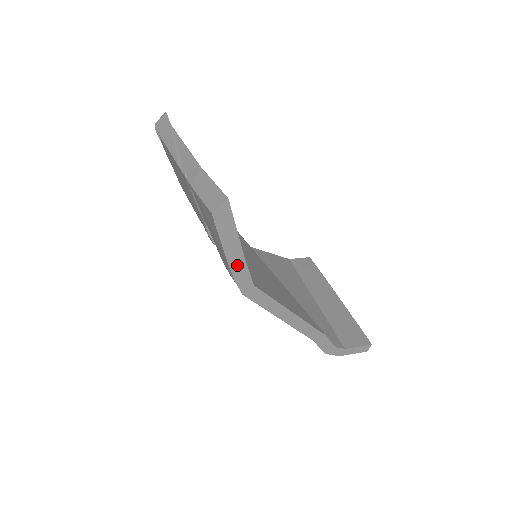
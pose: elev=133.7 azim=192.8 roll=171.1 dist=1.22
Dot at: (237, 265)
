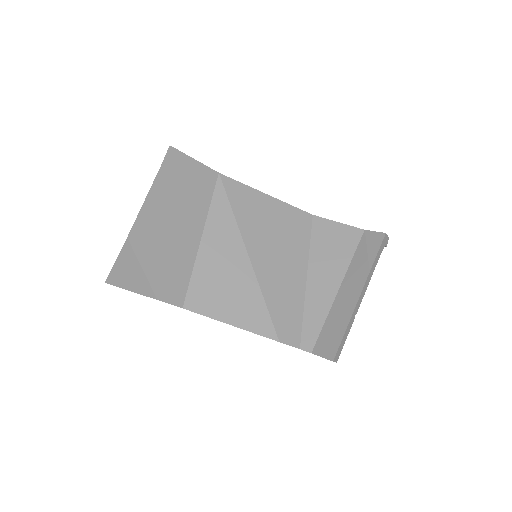
Dot at: occluded
